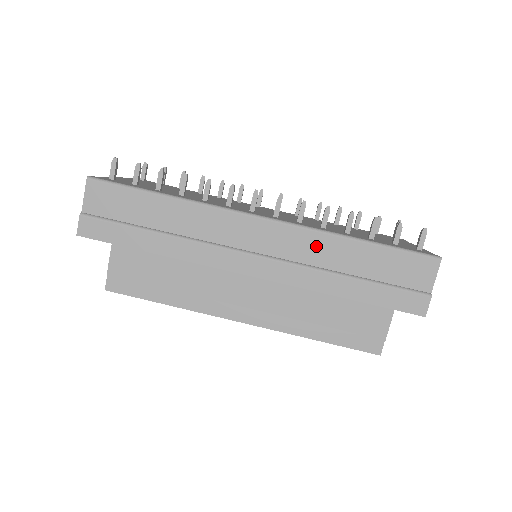
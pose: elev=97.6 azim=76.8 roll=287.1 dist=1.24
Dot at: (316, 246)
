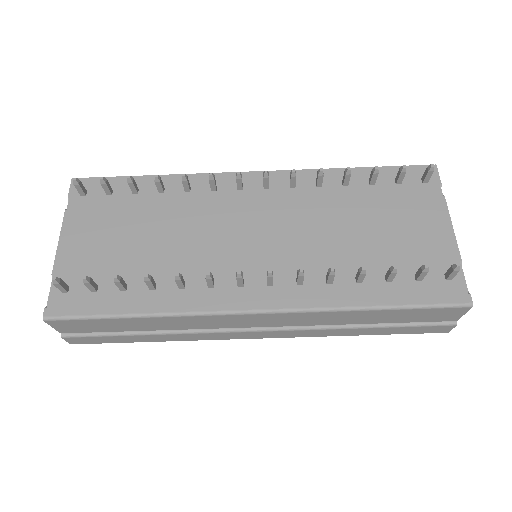
Dot at: (324, 318)
